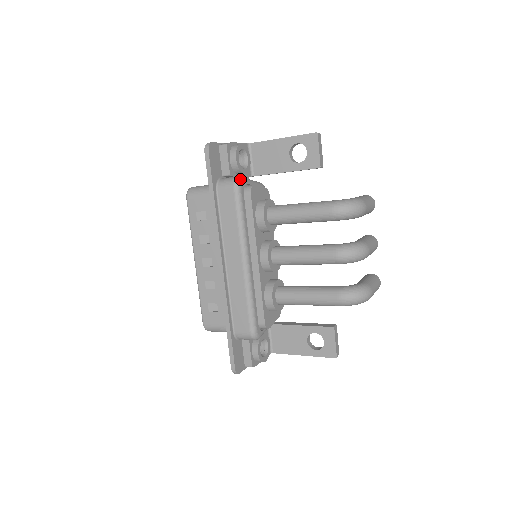
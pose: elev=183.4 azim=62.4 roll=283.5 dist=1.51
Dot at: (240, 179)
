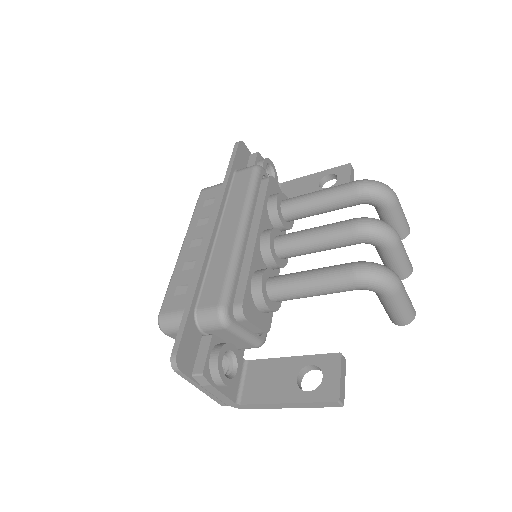
Dot at: (262, 167)
